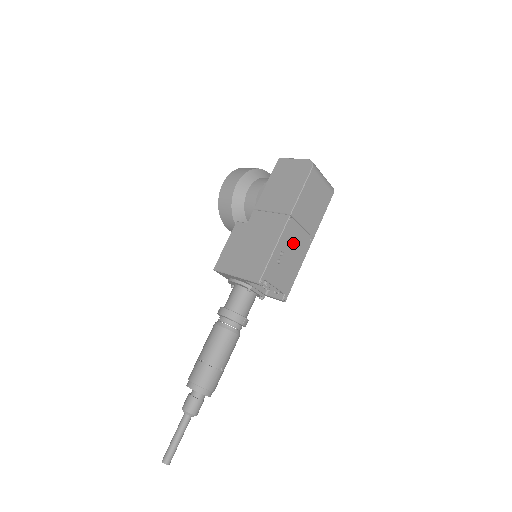
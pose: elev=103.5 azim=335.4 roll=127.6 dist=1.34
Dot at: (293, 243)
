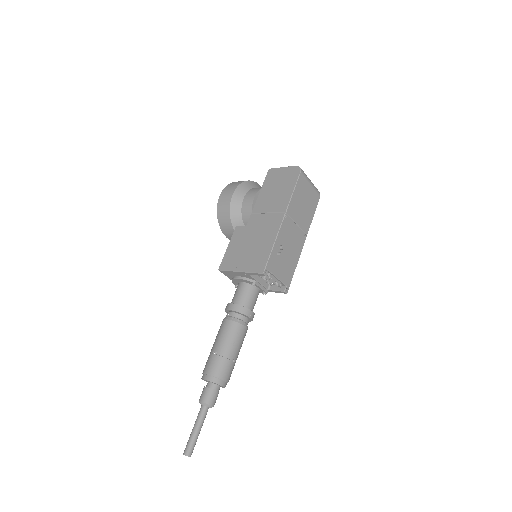
Dot at: (290, 239)
